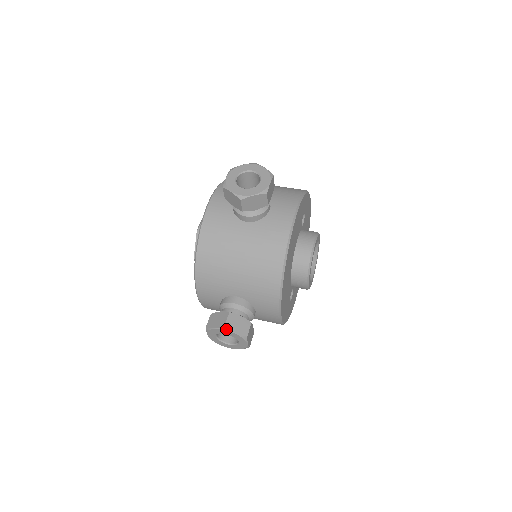
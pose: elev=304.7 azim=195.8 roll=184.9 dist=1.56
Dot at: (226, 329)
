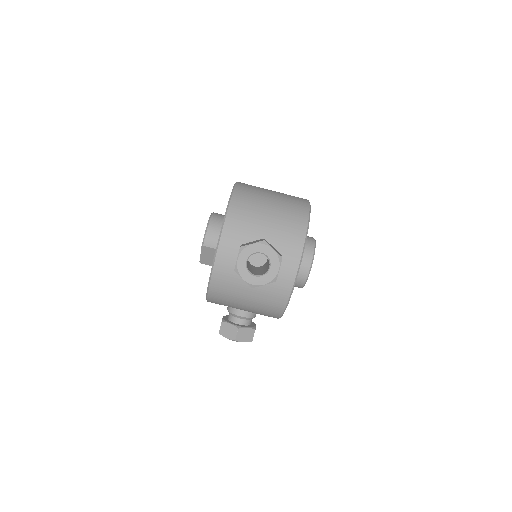
Dot at: (236, 341)
